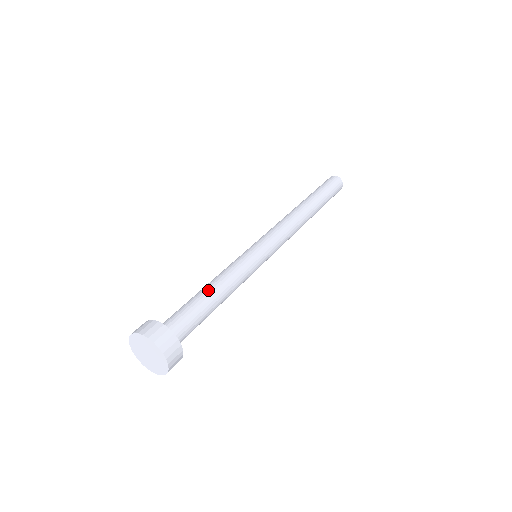
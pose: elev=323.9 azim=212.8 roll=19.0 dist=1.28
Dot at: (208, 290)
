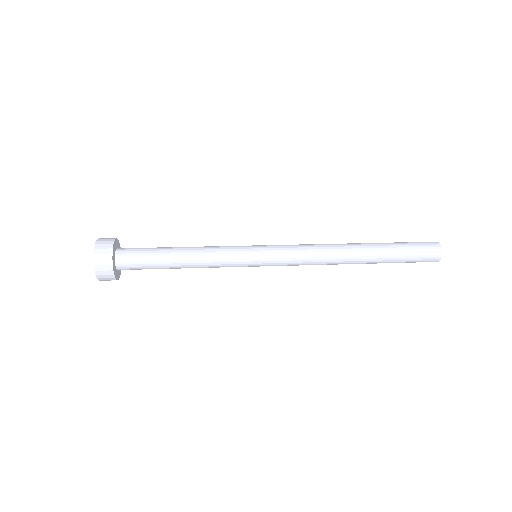
Dot at: (177, 253)
